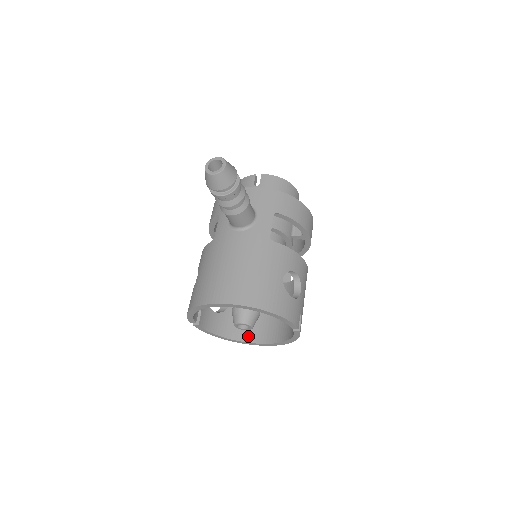
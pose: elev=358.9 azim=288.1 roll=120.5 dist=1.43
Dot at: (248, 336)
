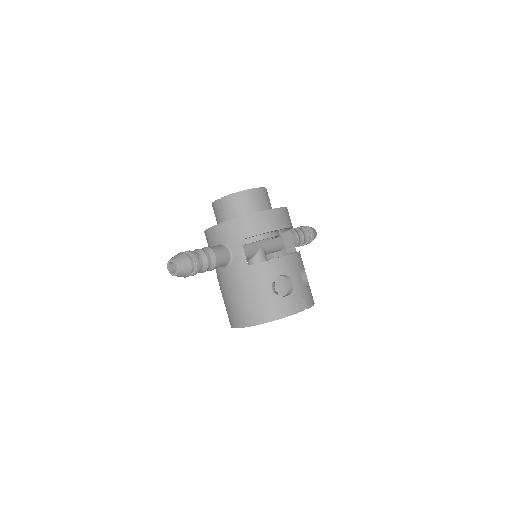
Dot at: occluded
